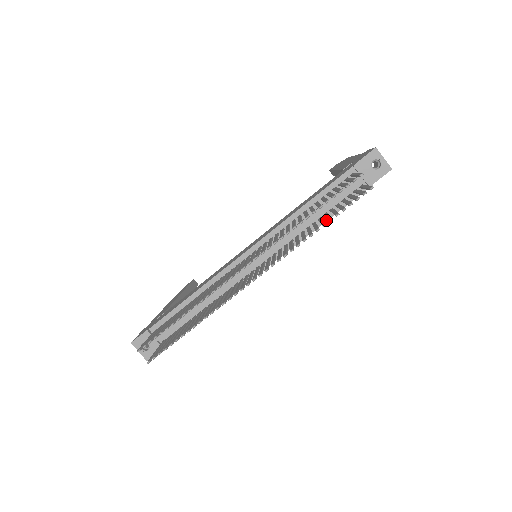
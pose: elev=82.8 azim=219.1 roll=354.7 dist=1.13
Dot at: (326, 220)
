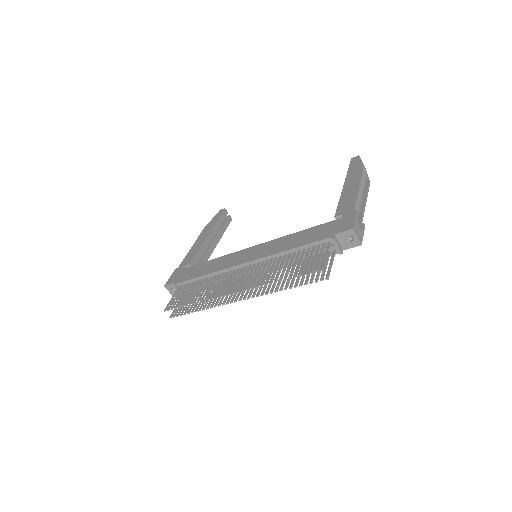
Dot at: occluded
